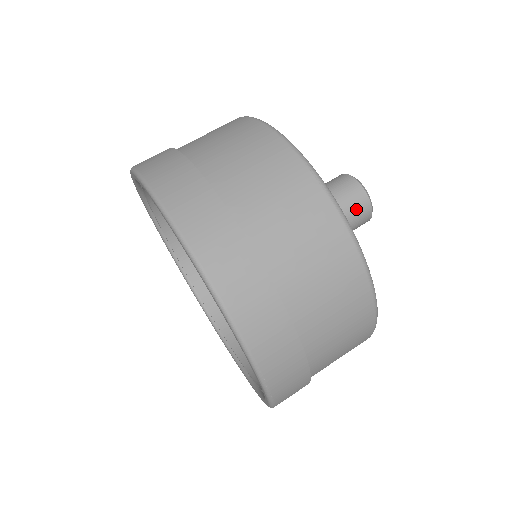
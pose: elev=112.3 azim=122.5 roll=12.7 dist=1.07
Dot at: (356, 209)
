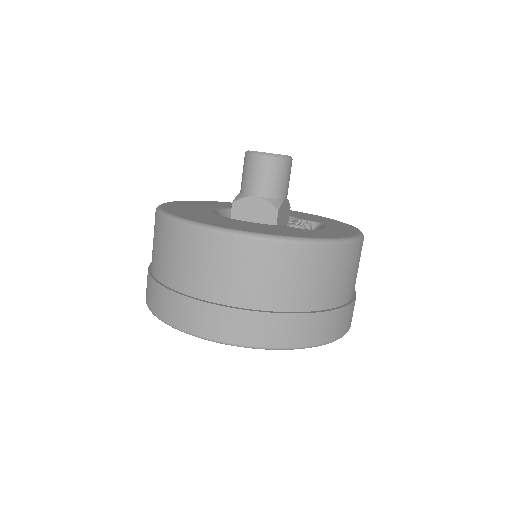
Dot at: occluded
